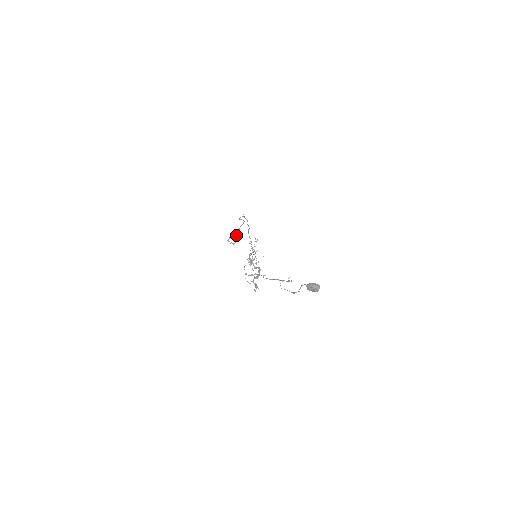
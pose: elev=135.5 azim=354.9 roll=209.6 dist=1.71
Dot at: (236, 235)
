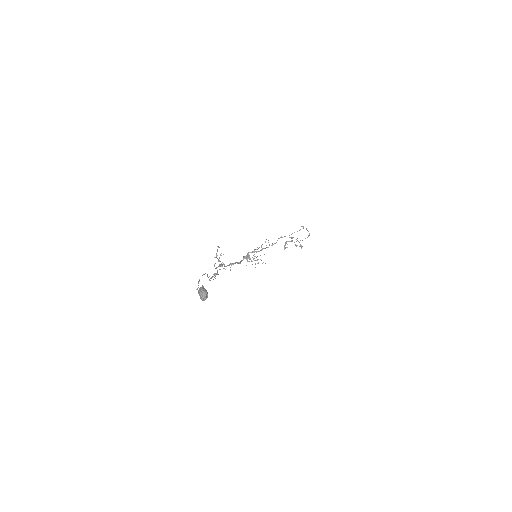
Dot at: (301, 245)
